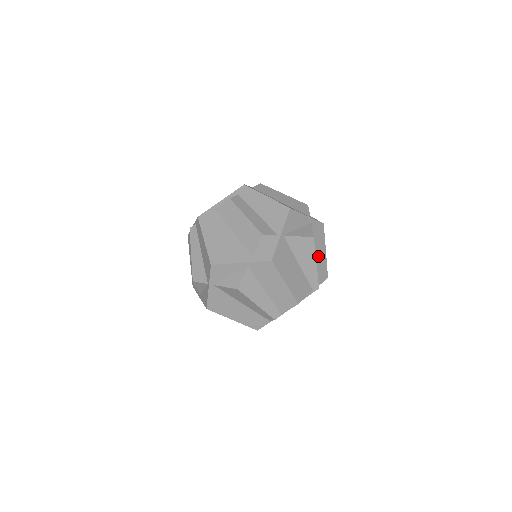
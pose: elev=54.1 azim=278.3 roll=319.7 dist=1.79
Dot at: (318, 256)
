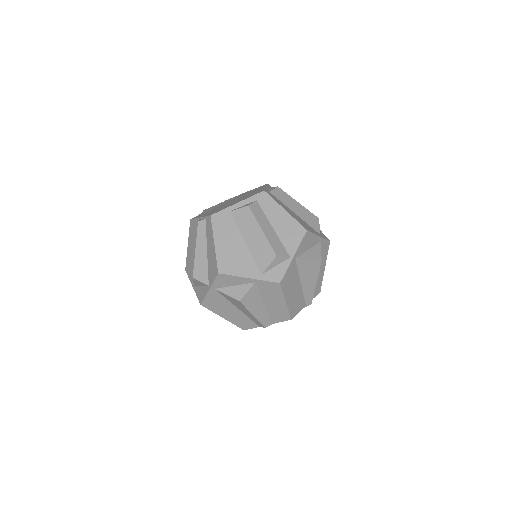
Dot at: occluded
